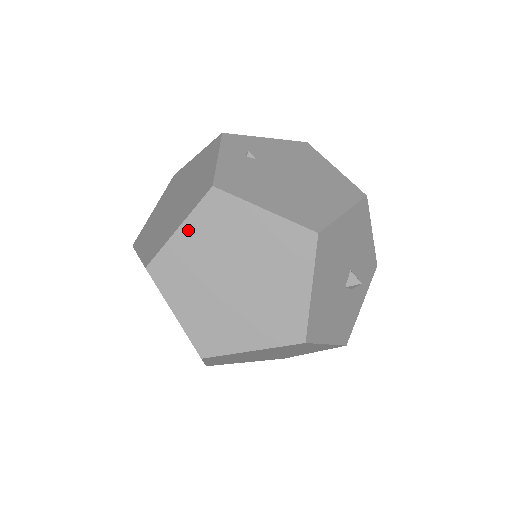
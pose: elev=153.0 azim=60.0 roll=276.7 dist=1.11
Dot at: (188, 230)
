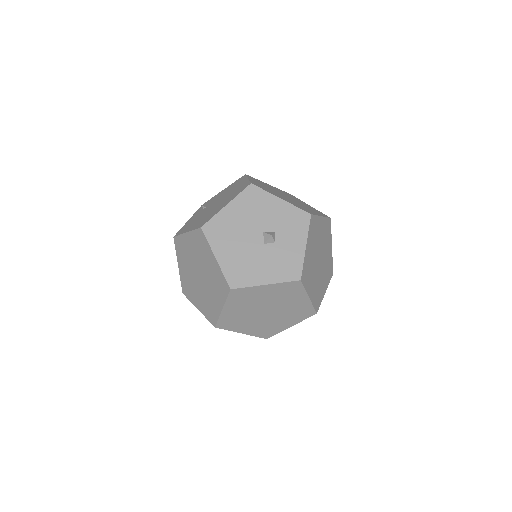
Dot at: (180, 264)
